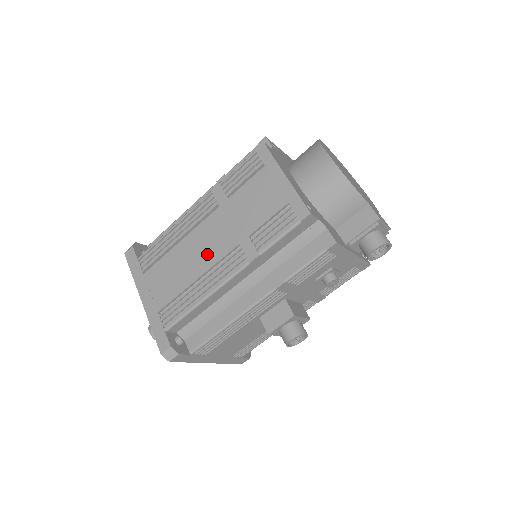
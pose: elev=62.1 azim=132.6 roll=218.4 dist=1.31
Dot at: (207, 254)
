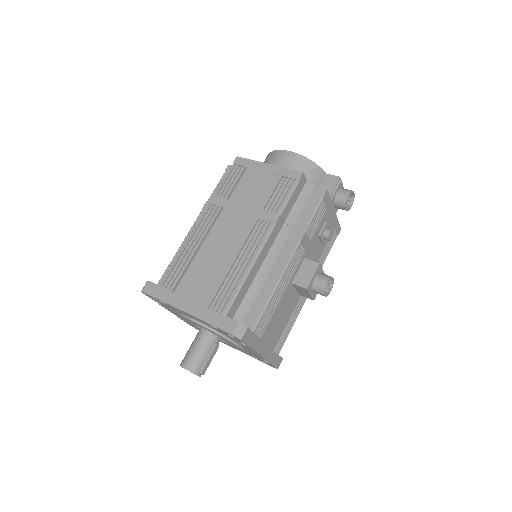
Dot at: (232, 241)
